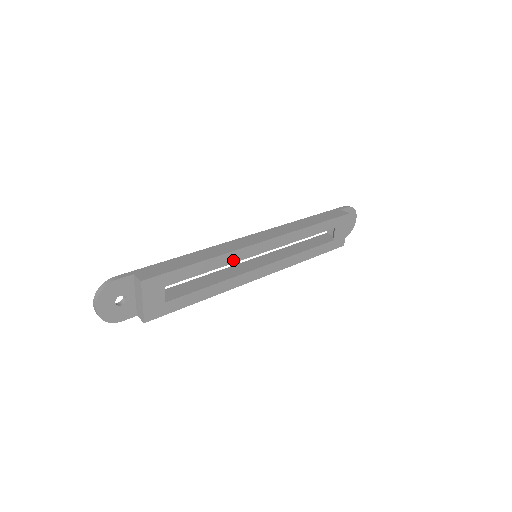
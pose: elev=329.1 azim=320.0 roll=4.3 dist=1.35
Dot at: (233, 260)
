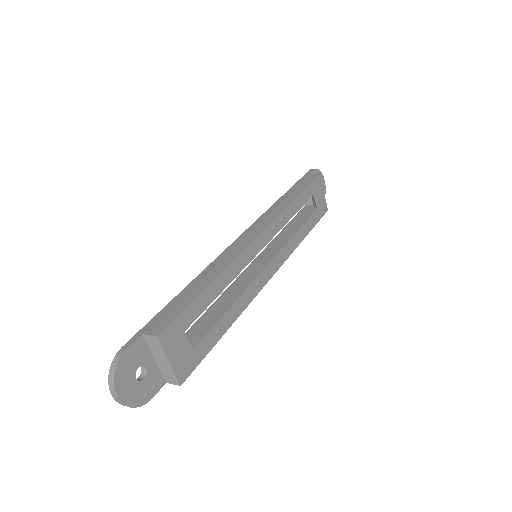
Dot at: (239, 268)
